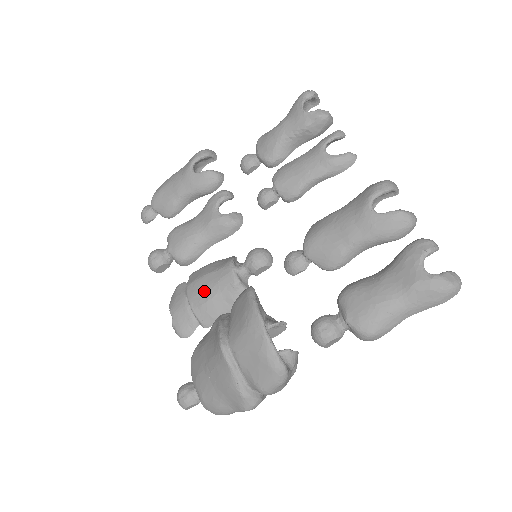
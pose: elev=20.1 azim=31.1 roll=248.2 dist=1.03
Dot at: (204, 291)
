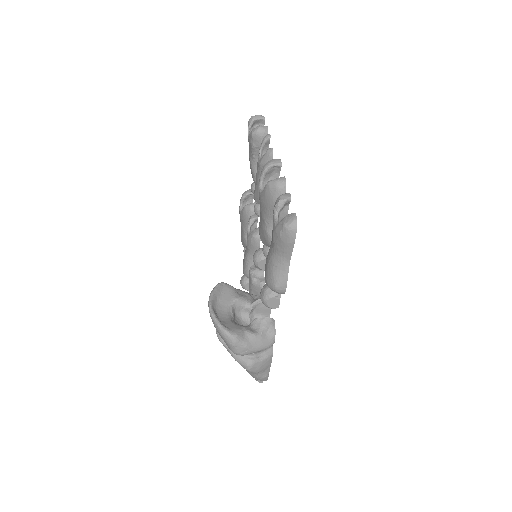
Dot at: occluded
